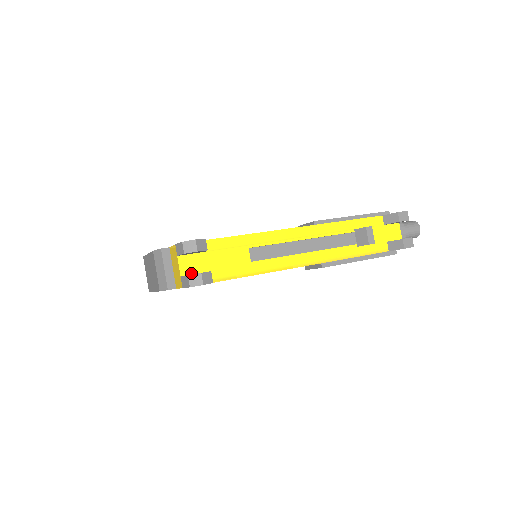
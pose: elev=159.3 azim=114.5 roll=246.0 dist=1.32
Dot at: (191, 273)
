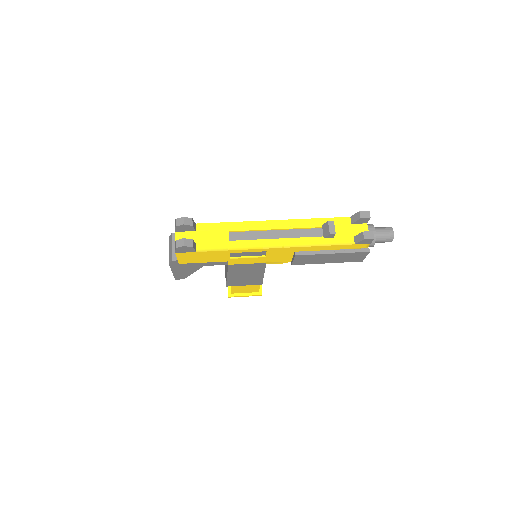
Dot at: occluded
